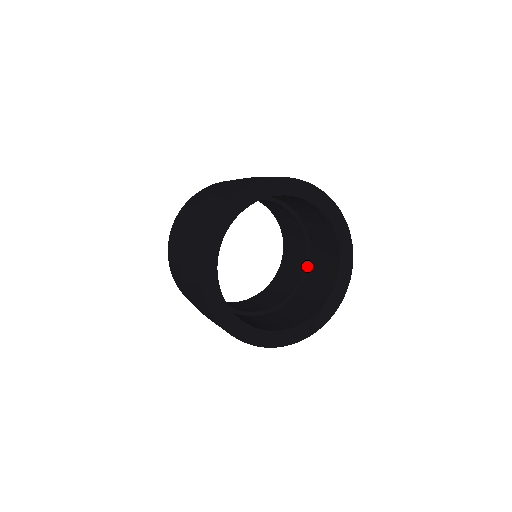
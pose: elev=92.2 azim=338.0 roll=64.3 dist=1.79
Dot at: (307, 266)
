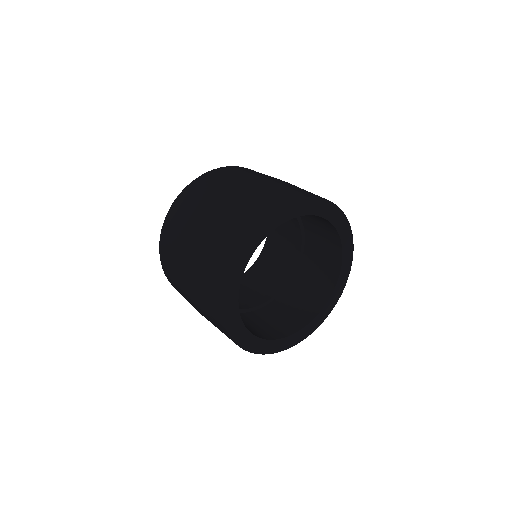
Dot at: (299, 261)
